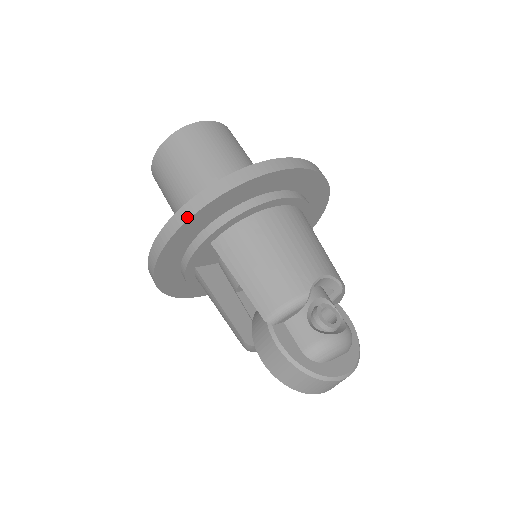
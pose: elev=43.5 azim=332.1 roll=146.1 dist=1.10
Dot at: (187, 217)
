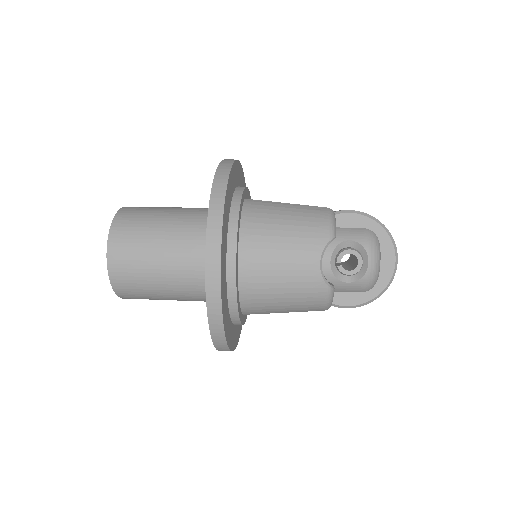
Dot at: (228, 350)
